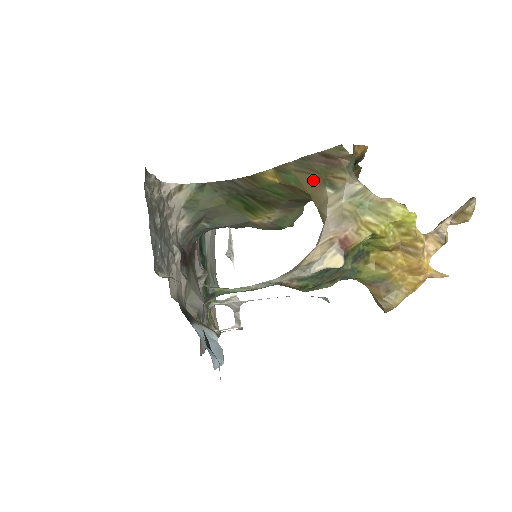
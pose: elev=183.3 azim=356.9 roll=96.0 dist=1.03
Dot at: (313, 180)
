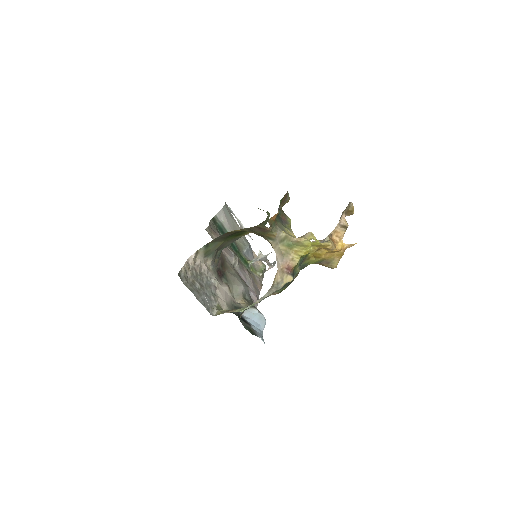
Dot at: (260, 235)
